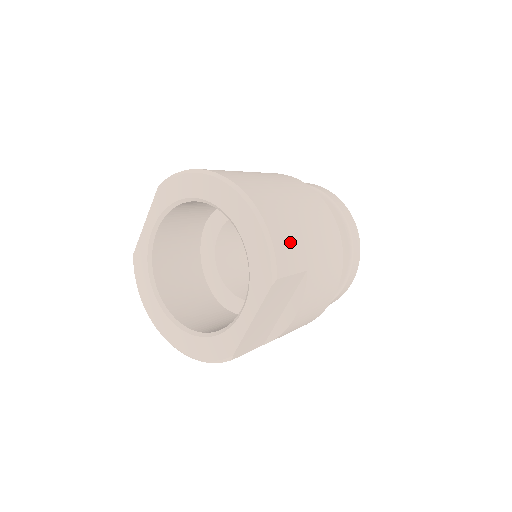
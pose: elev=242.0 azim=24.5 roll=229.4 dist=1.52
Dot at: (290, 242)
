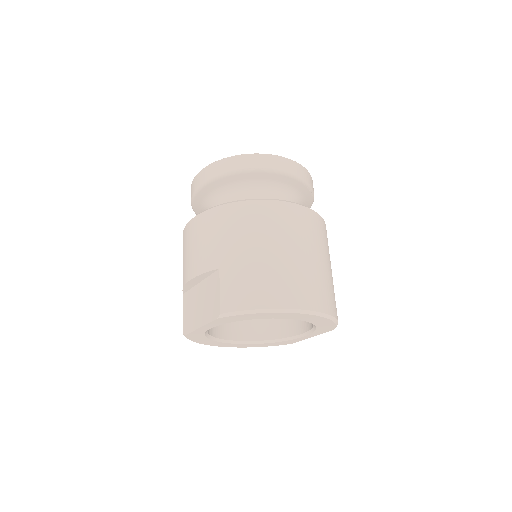
Dot at: occluded
